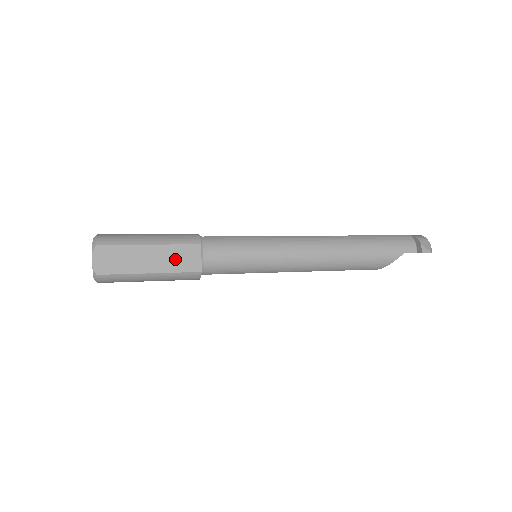
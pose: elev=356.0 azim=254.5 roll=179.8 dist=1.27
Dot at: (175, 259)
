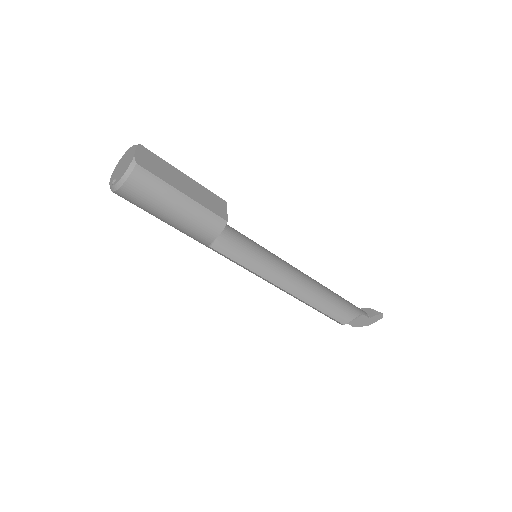
Dot at: (206, 198)
